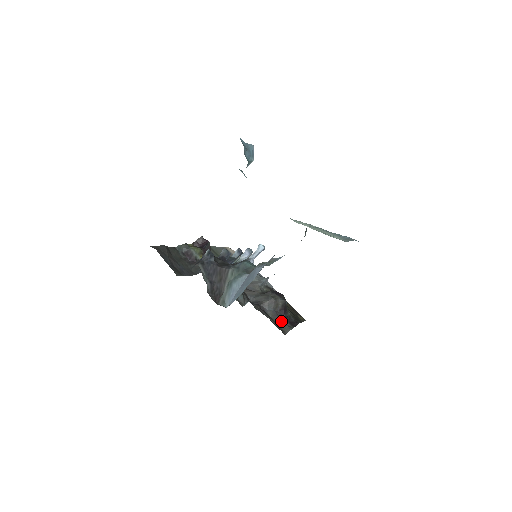
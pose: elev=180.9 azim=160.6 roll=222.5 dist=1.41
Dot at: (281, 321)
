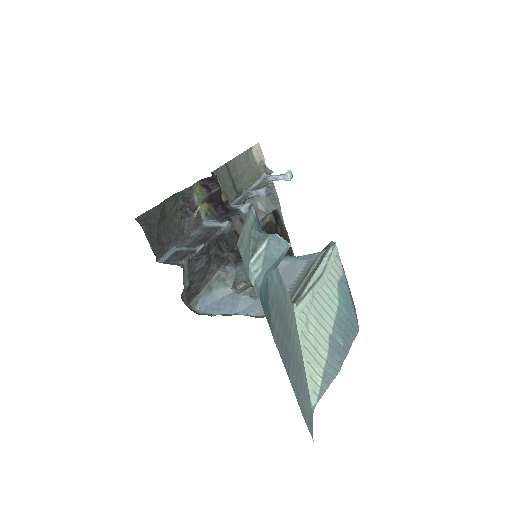
Dot at: occluded
